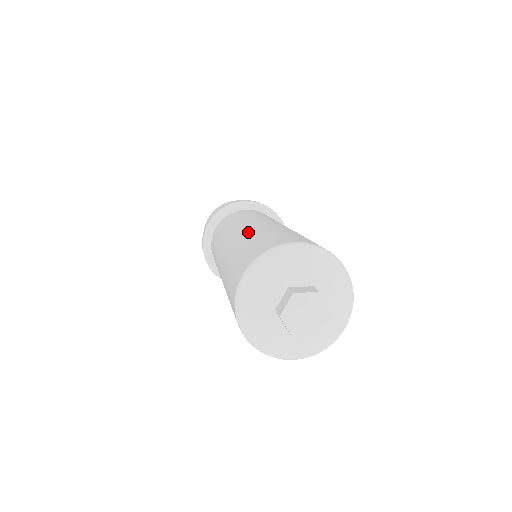
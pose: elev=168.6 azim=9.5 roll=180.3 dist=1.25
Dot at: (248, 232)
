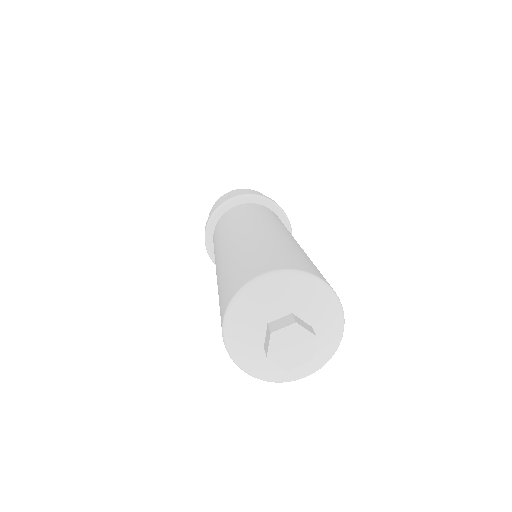
Dot at: (228, 255)
